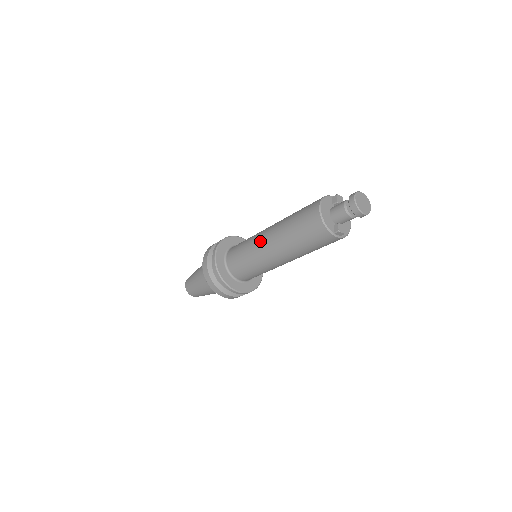
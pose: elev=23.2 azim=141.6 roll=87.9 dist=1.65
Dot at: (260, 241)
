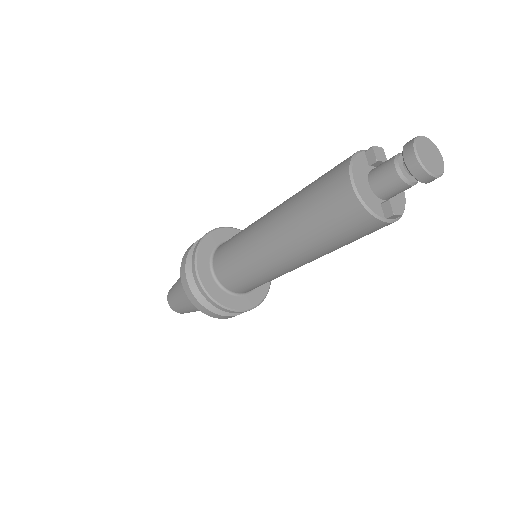
Dot at: (258, 242)
